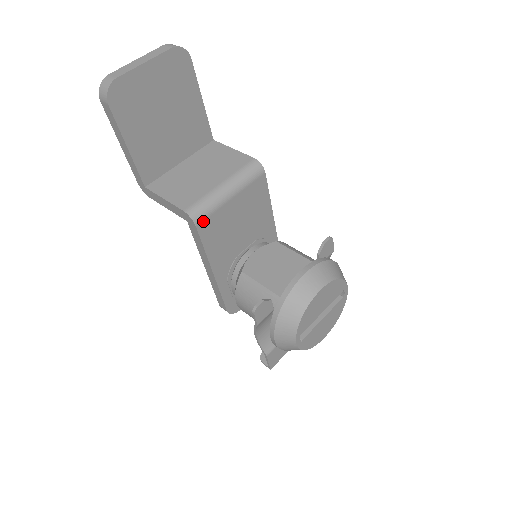
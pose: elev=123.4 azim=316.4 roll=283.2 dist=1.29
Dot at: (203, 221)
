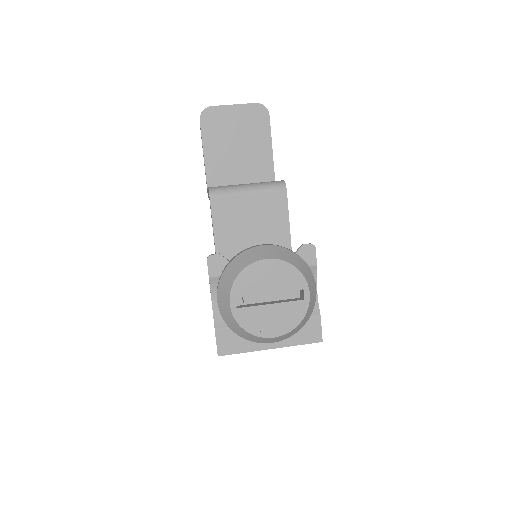
Dot at: (217, 198)
